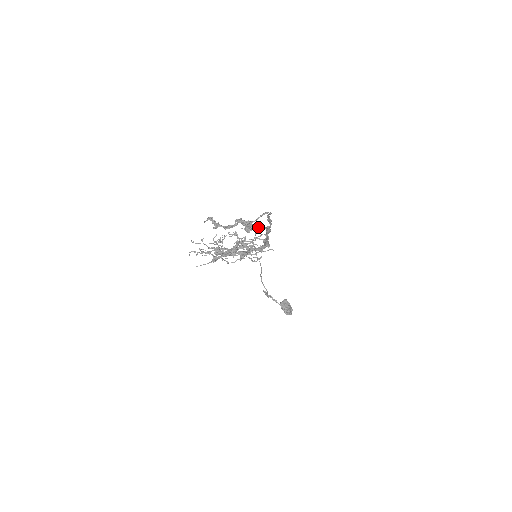
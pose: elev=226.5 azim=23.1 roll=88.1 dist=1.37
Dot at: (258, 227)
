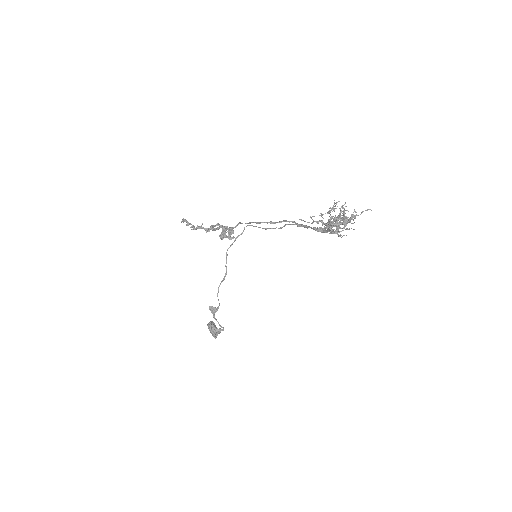
Dot at: (226, 237)
